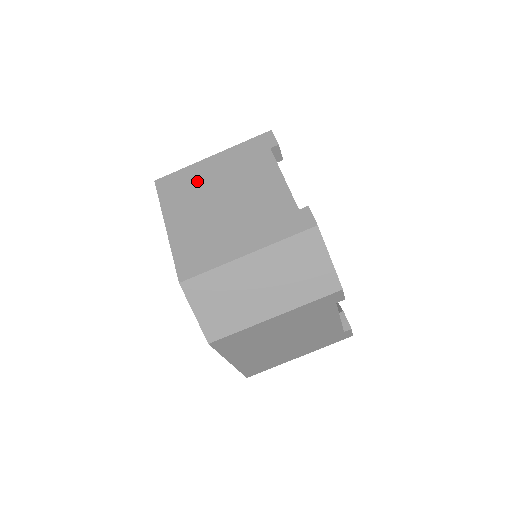
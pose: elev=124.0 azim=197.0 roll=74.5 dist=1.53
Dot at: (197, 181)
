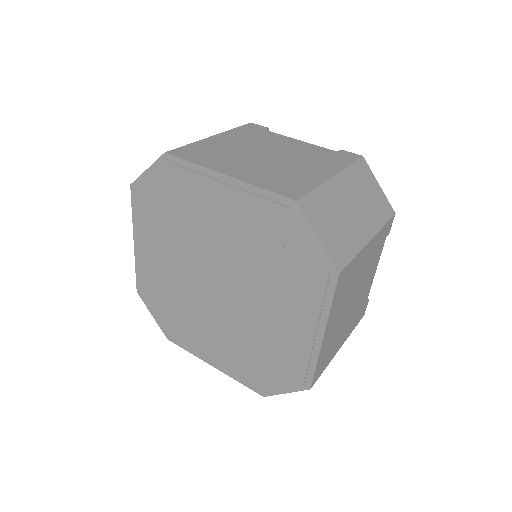
Dot at: (218, 148)
